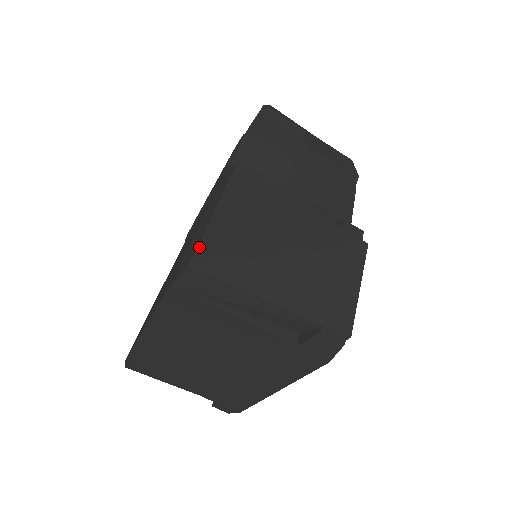
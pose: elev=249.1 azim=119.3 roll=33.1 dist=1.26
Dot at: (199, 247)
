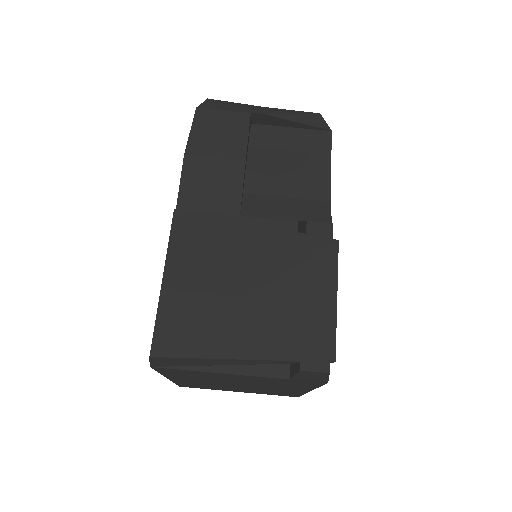
Dot at: (155, 332)
